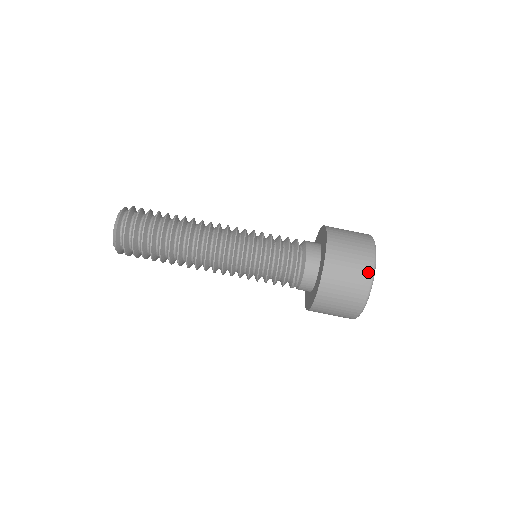
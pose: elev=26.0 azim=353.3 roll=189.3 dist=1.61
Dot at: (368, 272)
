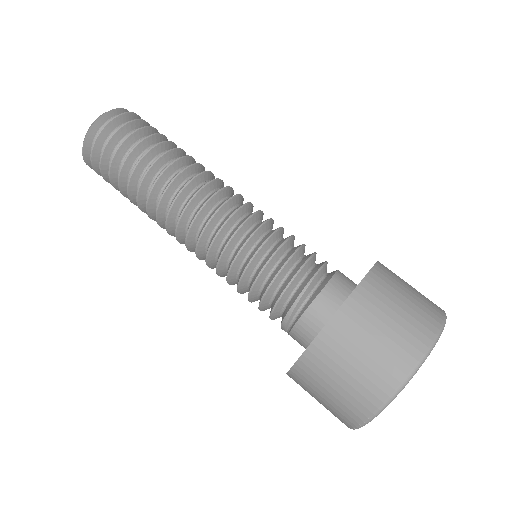
Dot at: (431, 325)
